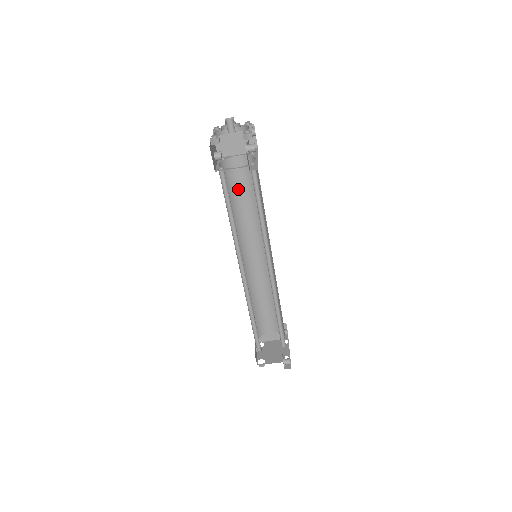
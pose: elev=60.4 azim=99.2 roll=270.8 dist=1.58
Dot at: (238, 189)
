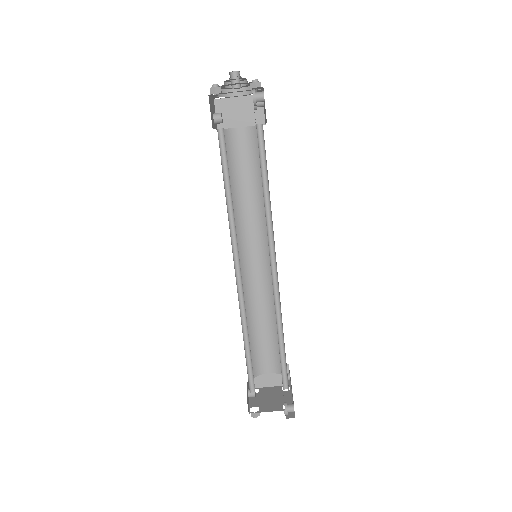
Dot at: (239, 170)
